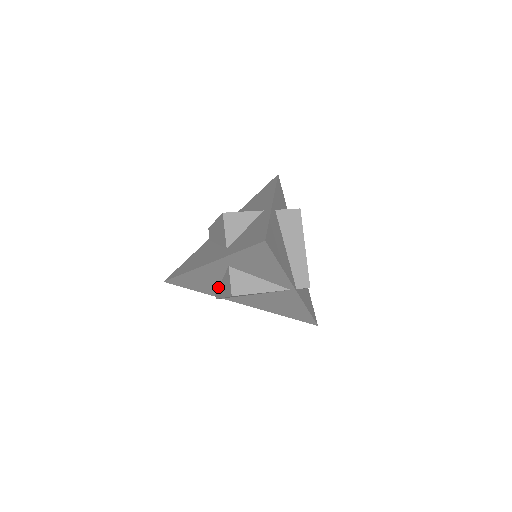
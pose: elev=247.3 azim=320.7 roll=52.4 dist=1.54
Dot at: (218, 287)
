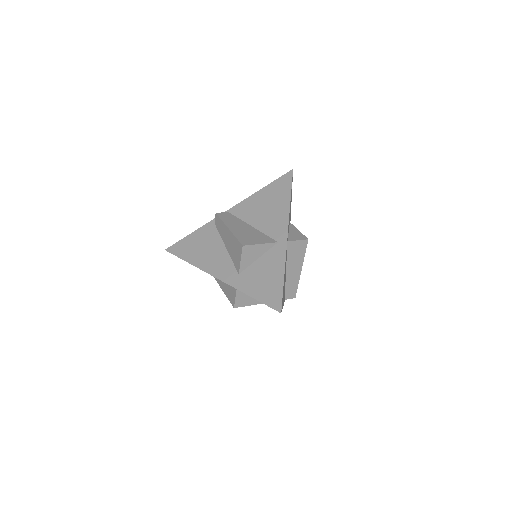
Dot at: occluded
